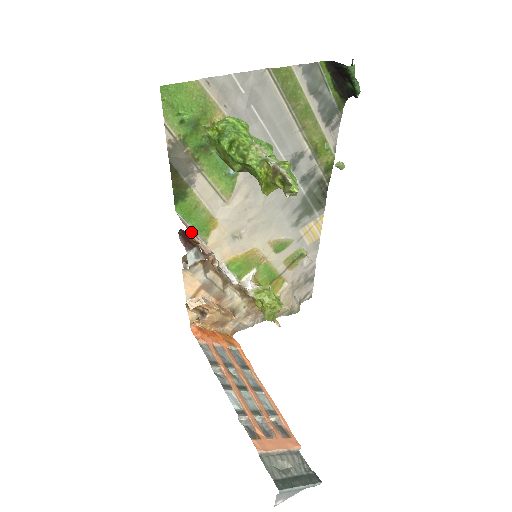
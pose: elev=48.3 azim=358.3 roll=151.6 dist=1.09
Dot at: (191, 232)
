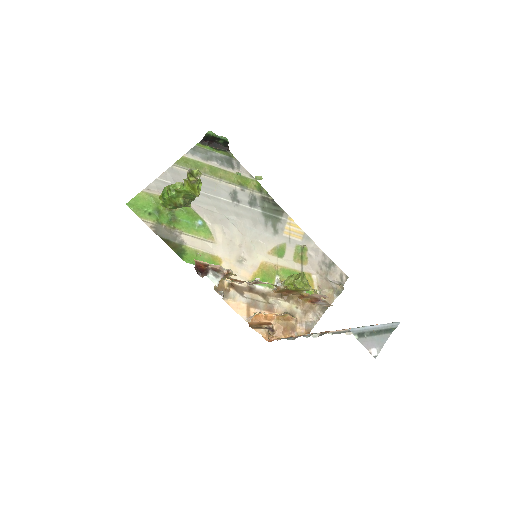
Dot at: (197, 261)
